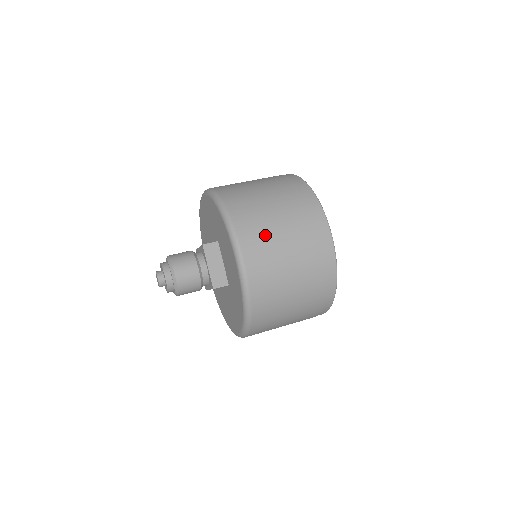
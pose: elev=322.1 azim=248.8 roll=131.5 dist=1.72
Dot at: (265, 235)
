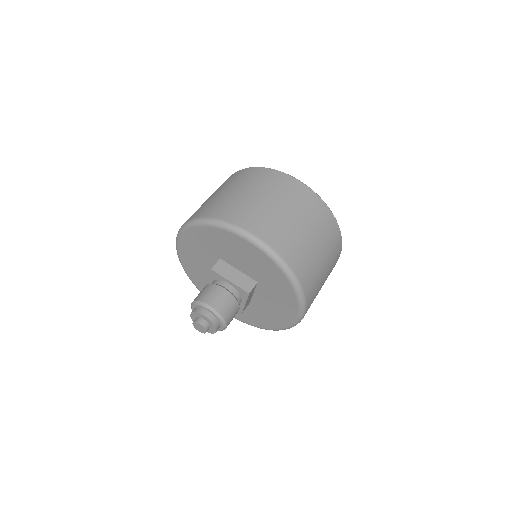
Dot at: occluded
